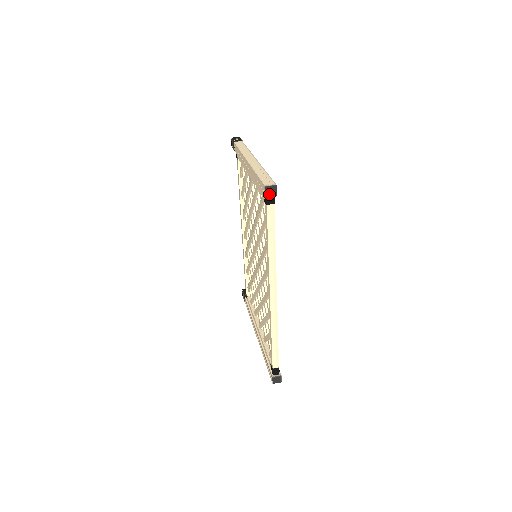
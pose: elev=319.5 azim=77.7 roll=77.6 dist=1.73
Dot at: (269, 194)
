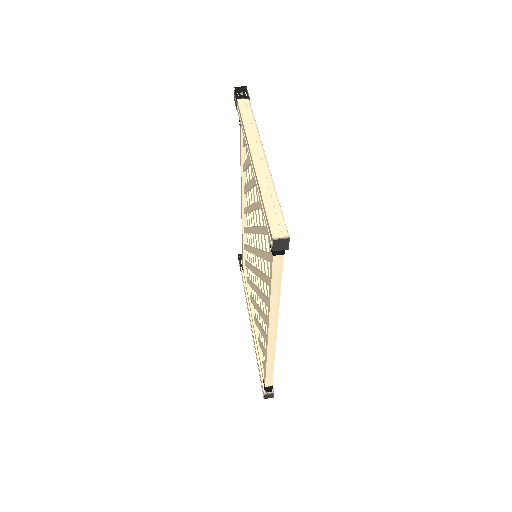
Dot at: (277, 247)
